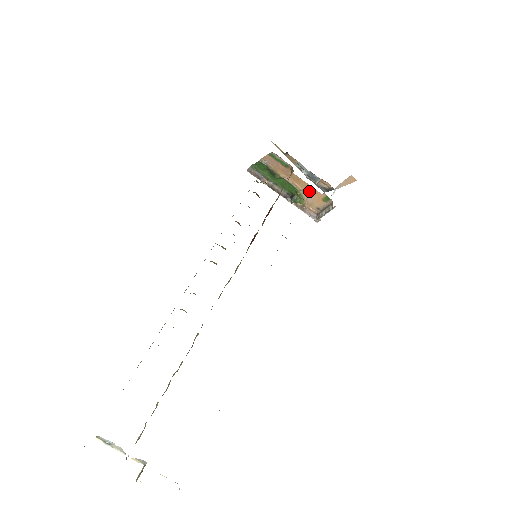
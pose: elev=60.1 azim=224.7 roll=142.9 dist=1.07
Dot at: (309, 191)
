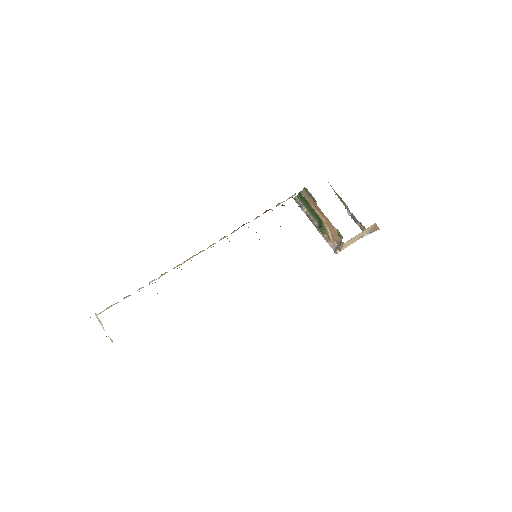
Dot at: (330, 225)
